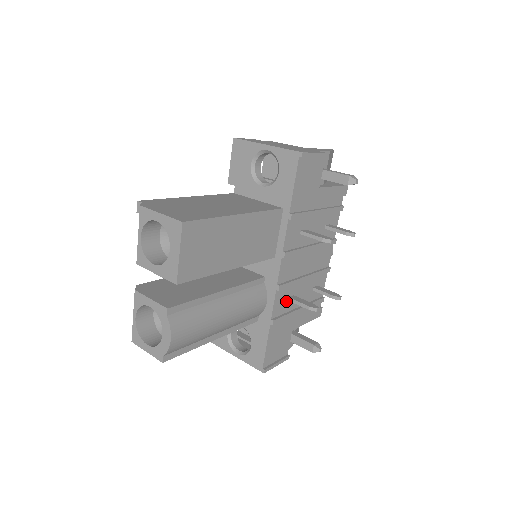
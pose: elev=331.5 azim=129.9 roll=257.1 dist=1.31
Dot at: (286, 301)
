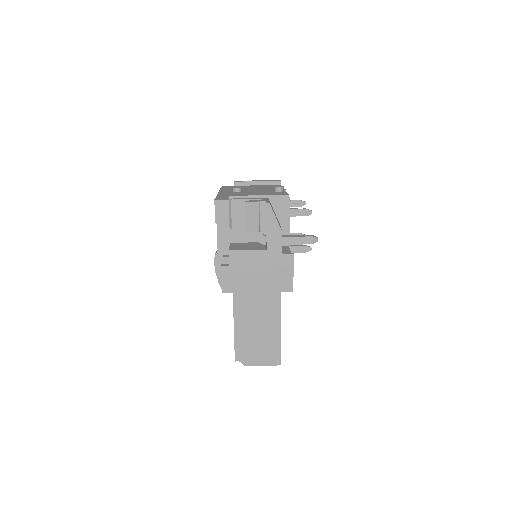
Dot at: occluded
